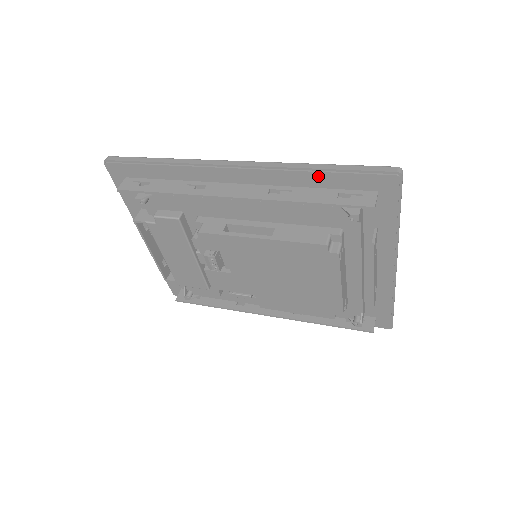
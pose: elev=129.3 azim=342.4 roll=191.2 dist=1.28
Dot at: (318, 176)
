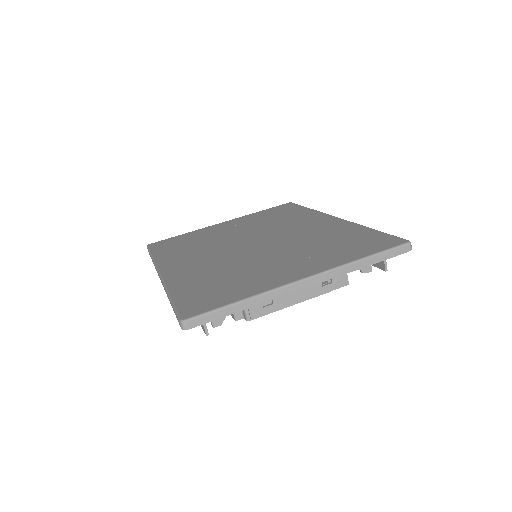
Dot at: occluded
